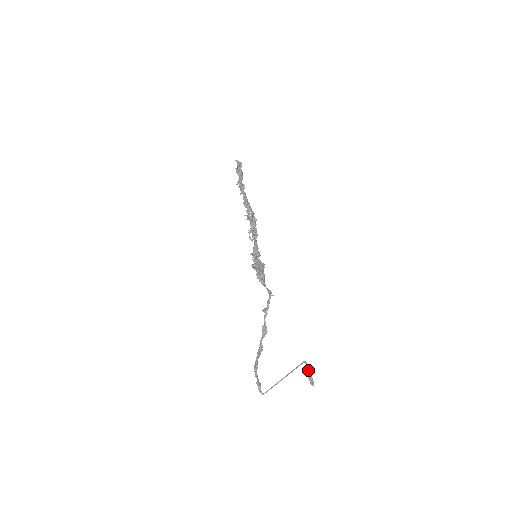
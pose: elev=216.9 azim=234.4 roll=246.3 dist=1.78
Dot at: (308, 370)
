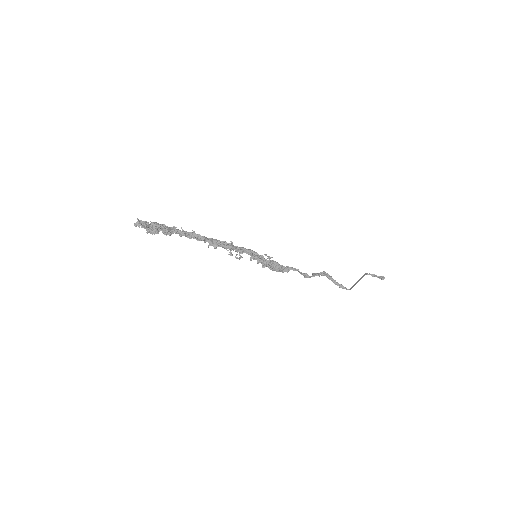
Dot at: occluded
